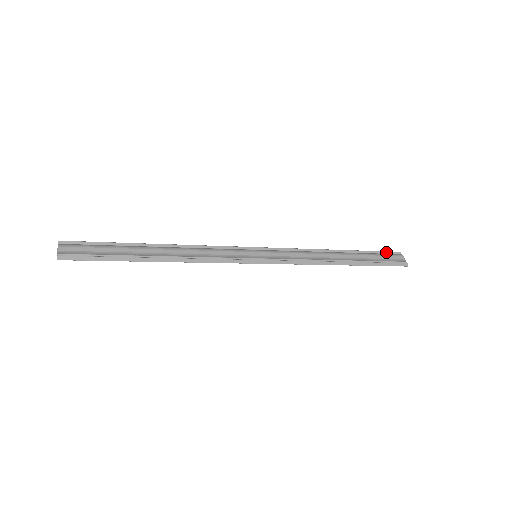
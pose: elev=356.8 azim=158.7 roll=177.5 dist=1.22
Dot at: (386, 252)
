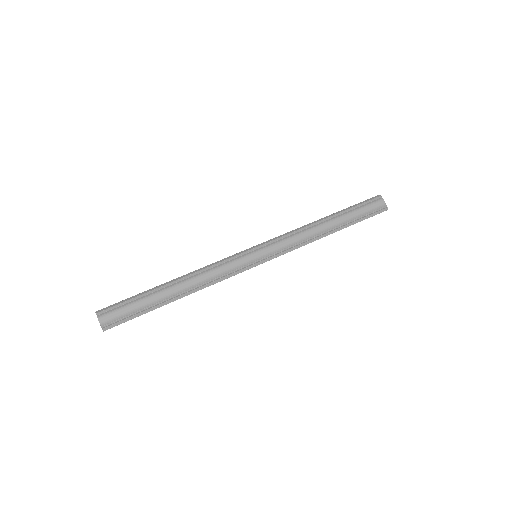
Dot at: (368, 202)
